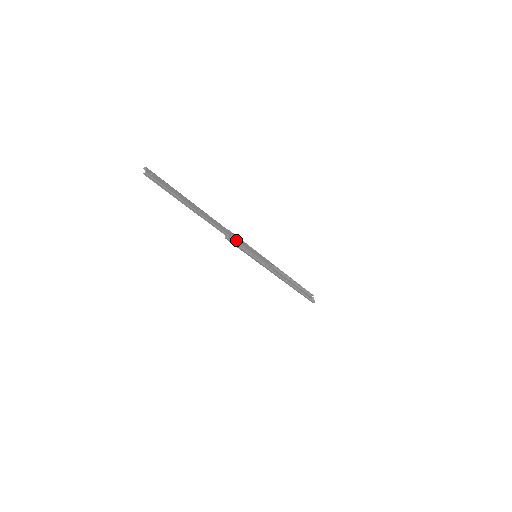
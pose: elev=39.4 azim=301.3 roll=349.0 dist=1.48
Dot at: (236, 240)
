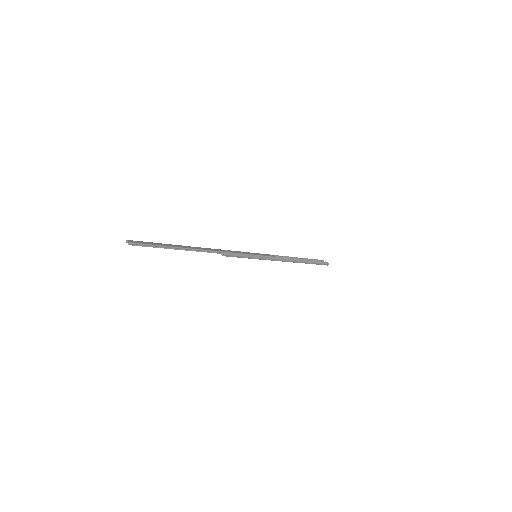
Dot at: (232, 252)
